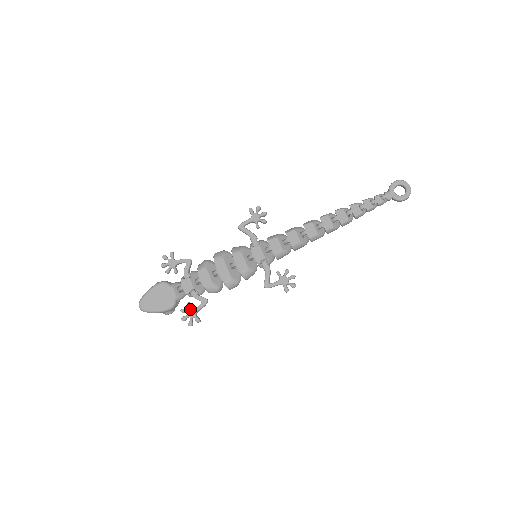
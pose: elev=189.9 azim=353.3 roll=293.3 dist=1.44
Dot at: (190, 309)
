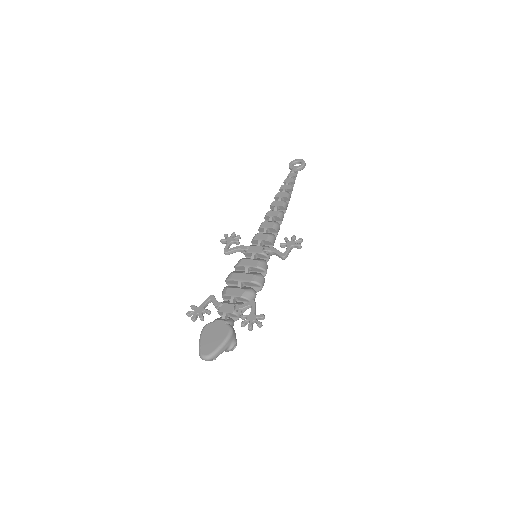
Dot at: (247, 316)
